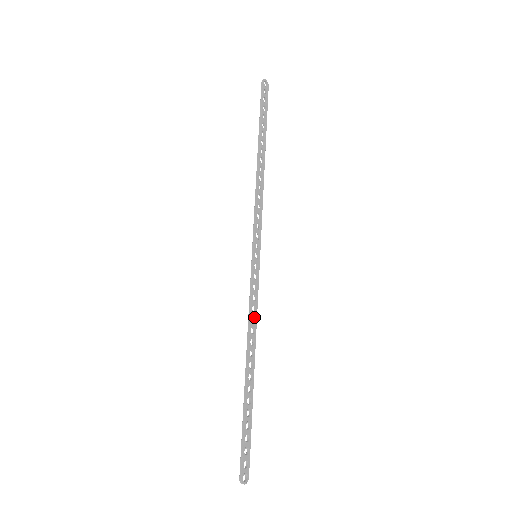
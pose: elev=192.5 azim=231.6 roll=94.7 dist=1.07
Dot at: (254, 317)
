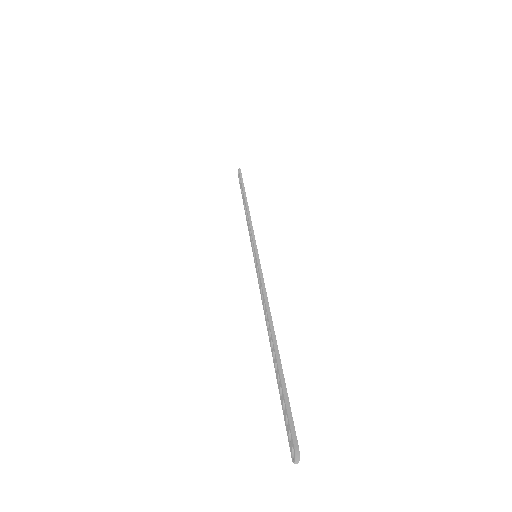
Dot at: occluded
